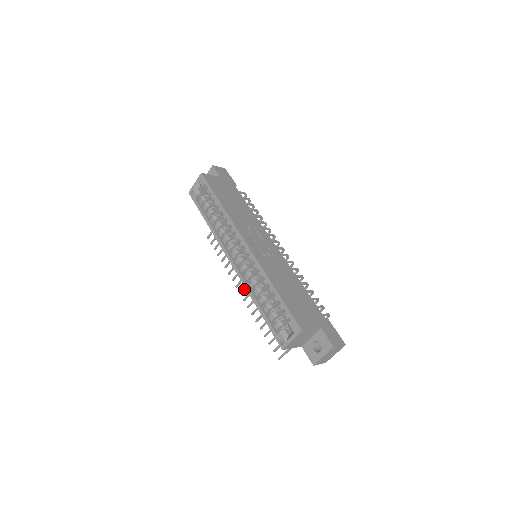
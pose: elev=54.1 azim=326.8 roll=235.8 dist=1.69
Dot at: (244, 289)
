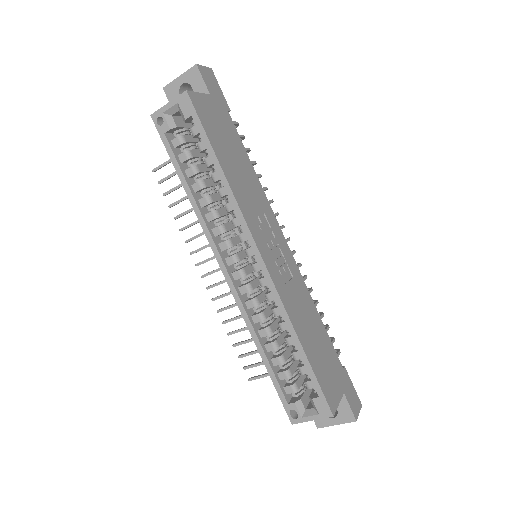
Dot at: (210, 274)
